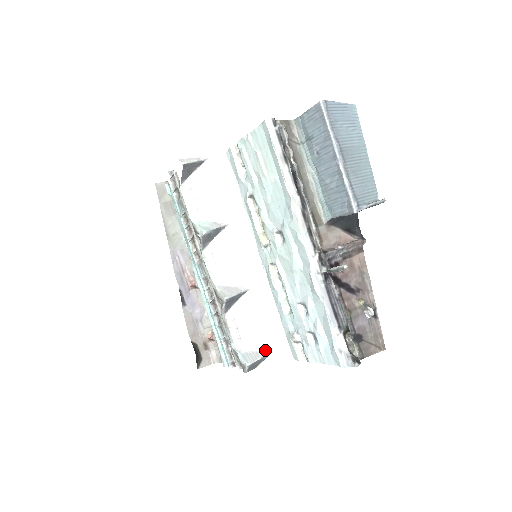
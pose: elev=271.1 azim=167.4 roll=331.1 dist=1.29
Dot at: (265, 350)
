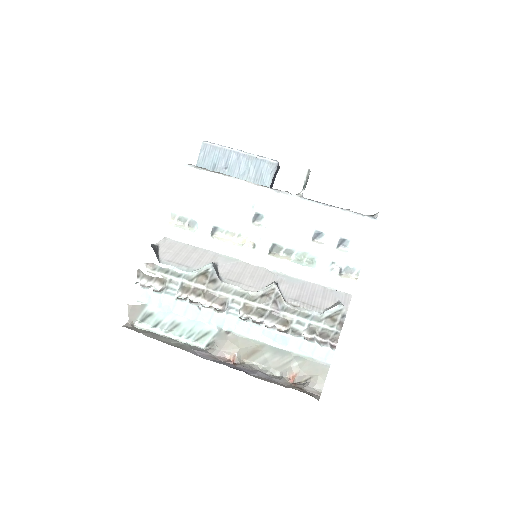
Dot at: (334, 302)
